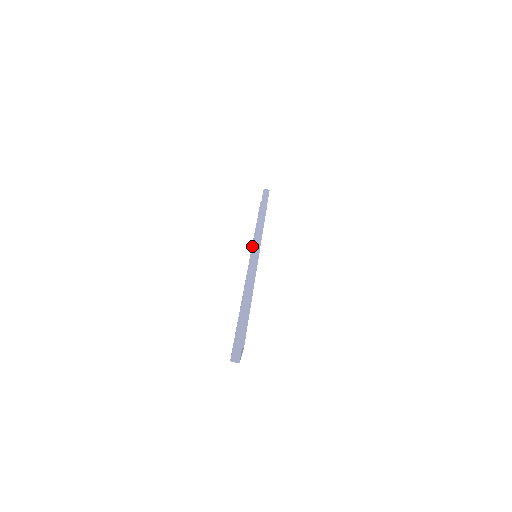
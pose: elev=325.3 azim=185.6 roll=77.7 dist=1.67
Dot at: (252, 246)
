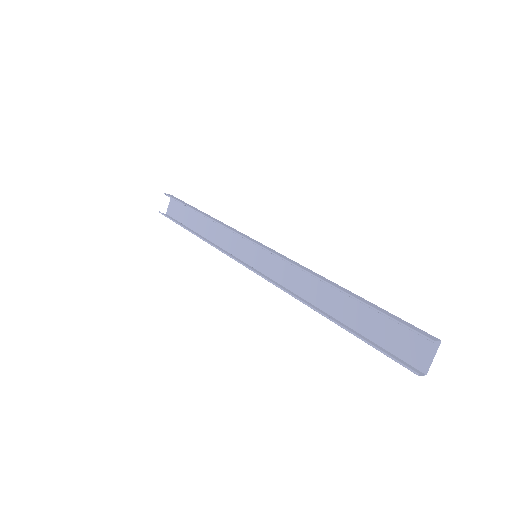
Dot at: (224, 252)
